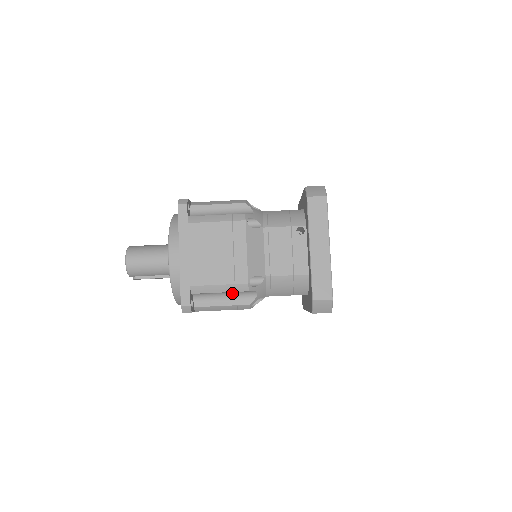
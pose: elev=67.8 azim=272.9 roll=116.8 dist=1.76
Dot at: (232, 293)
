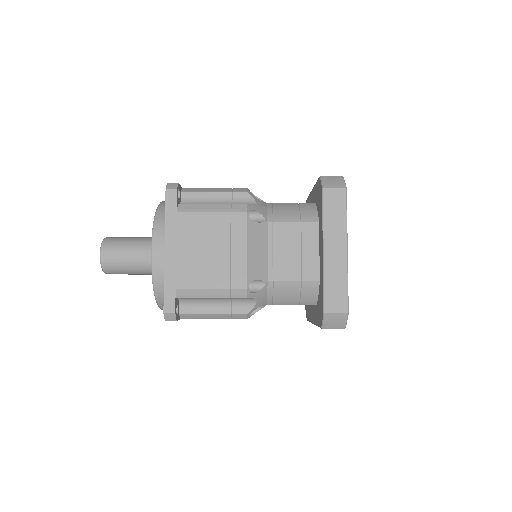
Dot at: occluded
